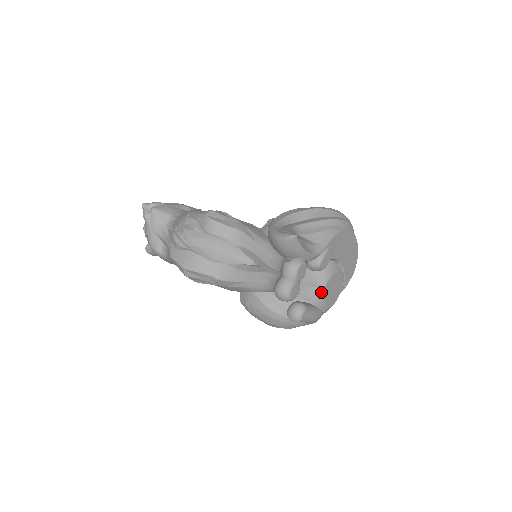
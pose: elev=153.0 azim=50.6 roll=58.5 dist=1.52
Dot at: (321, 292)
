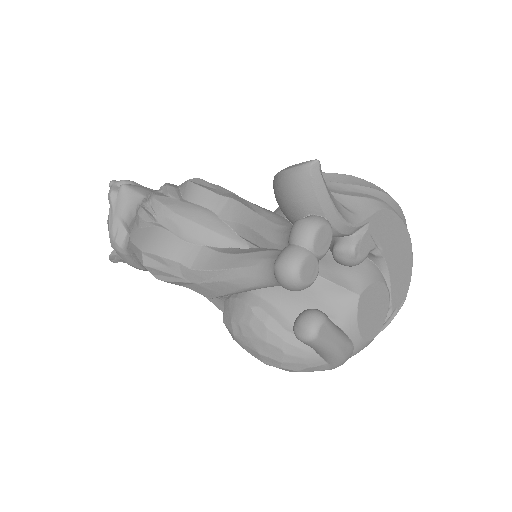
Dot at: (353, 305)
